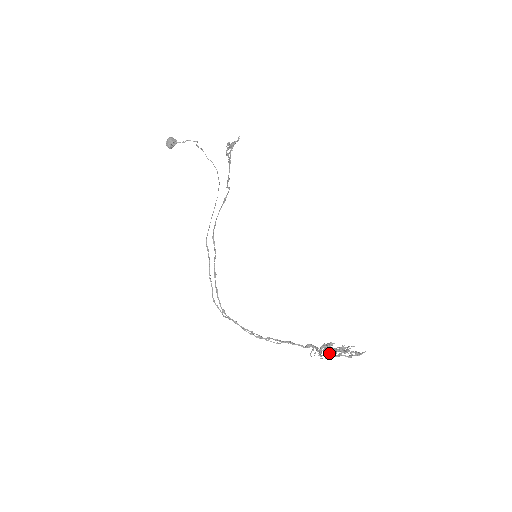
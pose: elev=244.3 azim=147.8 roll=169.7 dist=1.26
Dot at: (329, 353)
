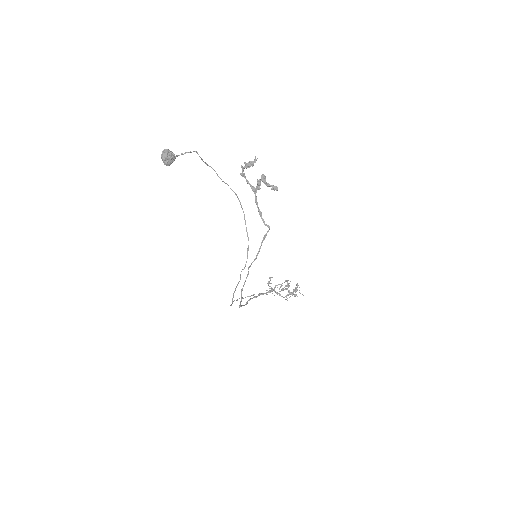
Dot at: occluded
